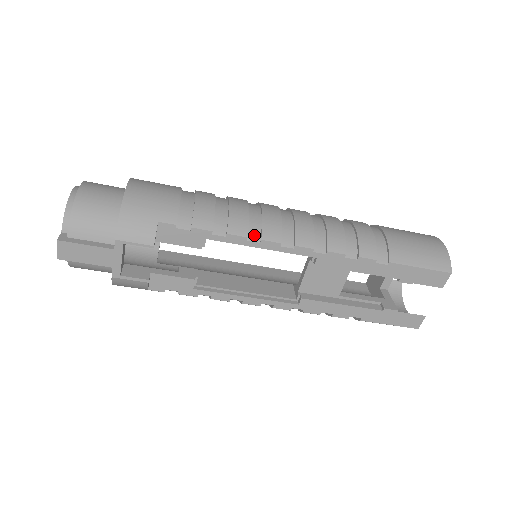
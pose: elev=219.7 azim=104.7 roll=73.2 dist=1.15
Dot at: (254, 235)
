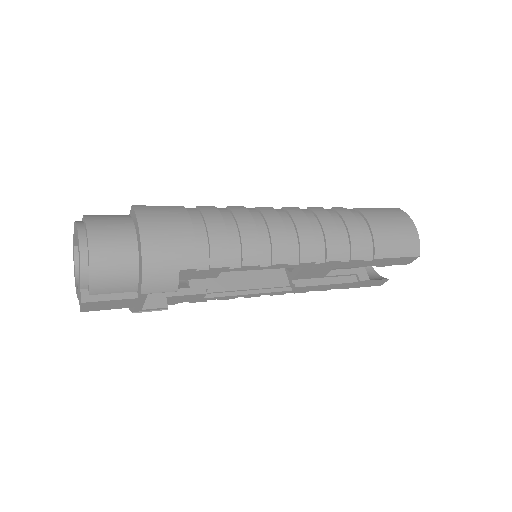
Dot at: (265, 260)
